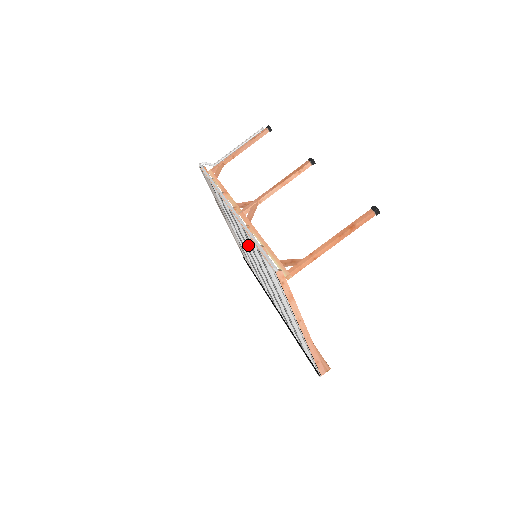
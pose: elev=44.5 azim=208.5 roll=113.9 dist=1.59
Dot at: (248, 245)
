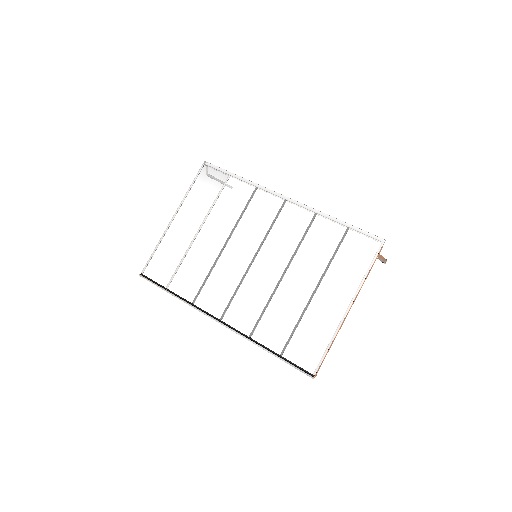
Dot at: (284, 236)
